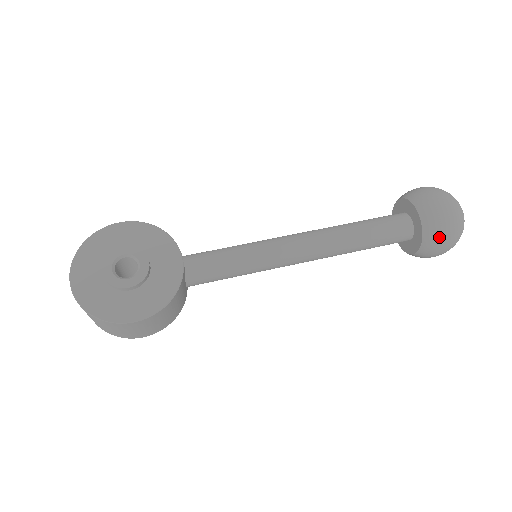
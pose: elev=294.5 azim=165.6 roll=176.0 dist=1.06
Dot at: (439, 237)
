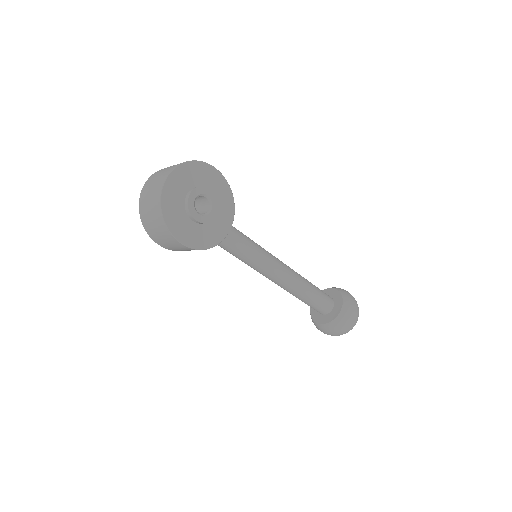
Dot at: (338, 328)
